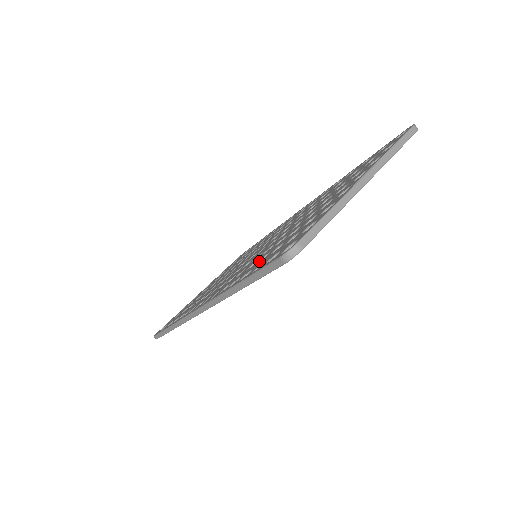
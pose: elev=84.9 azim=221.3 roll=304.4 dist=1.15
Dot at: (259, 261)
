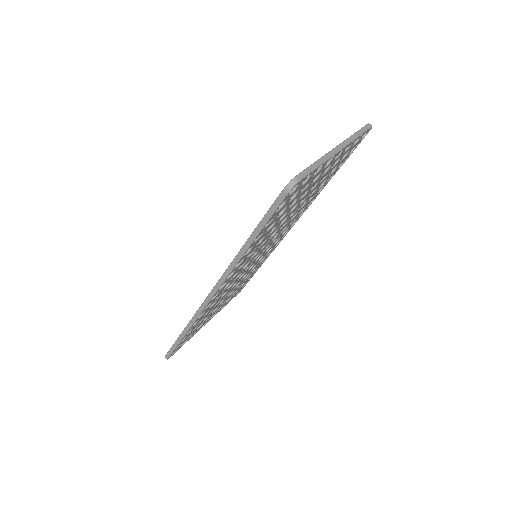
Dot at: occluded
